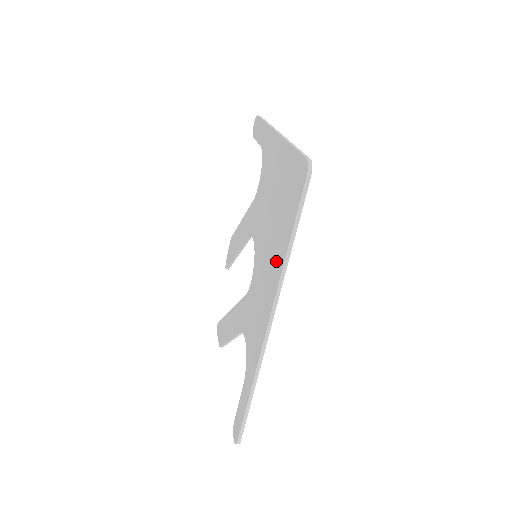
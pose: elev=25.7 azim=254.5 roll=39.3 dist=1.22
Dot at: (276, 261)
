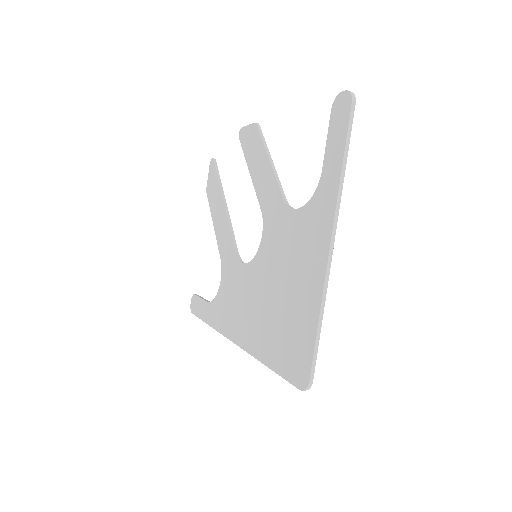
Dot at: (257, 338)
